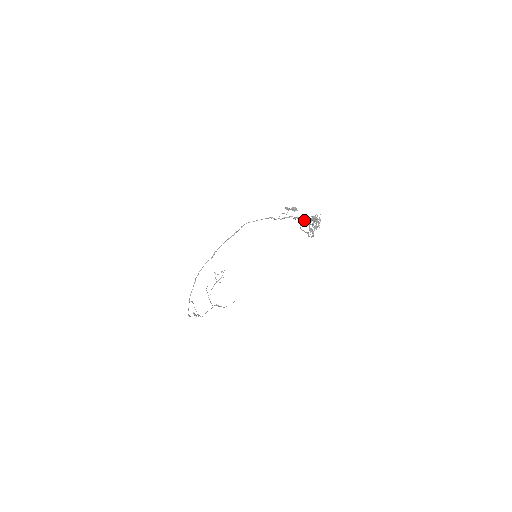
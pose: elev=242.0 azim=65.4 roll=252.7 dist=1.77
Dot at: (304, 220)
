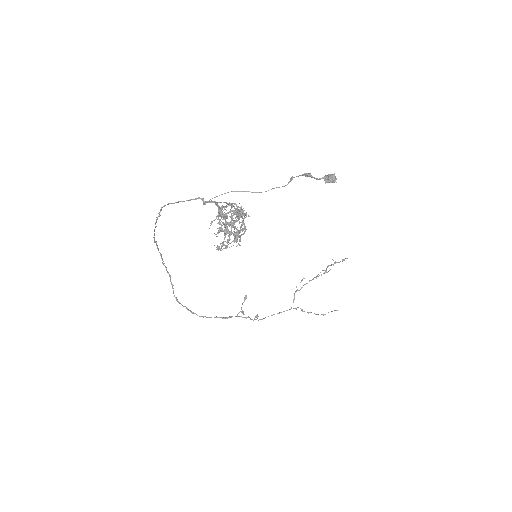
Dot at: occluded
